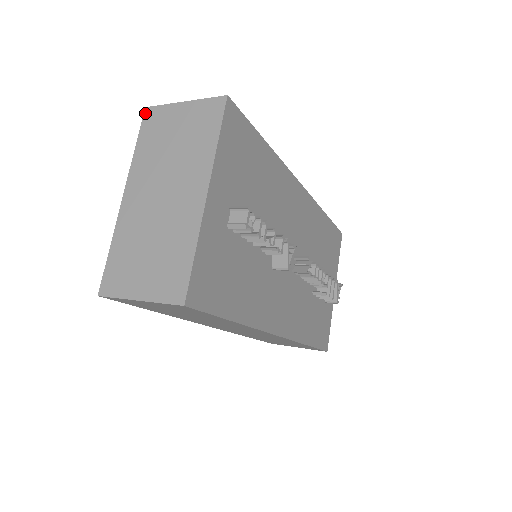
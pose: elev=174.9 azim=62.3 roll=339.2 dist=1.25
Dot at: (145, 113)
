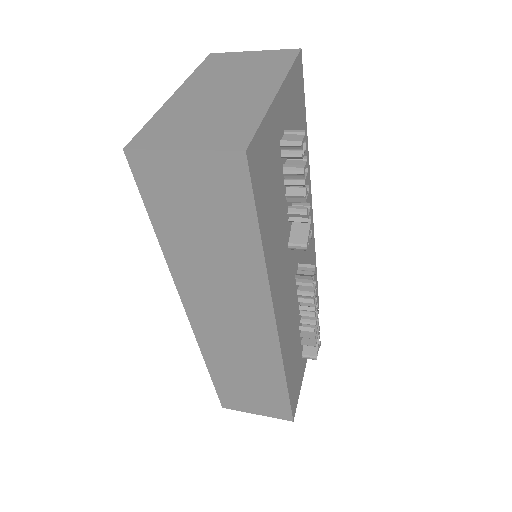
Dot at: (210, 55)
